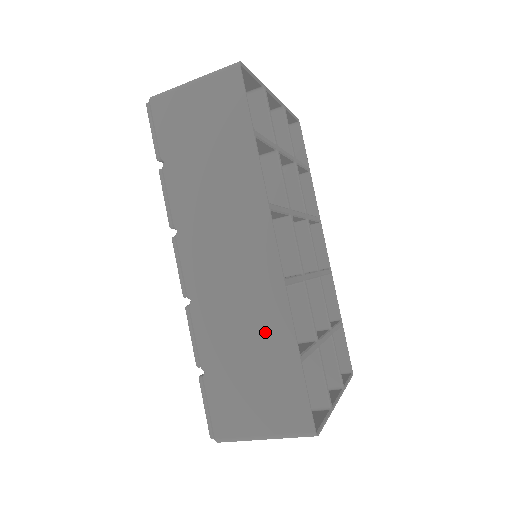
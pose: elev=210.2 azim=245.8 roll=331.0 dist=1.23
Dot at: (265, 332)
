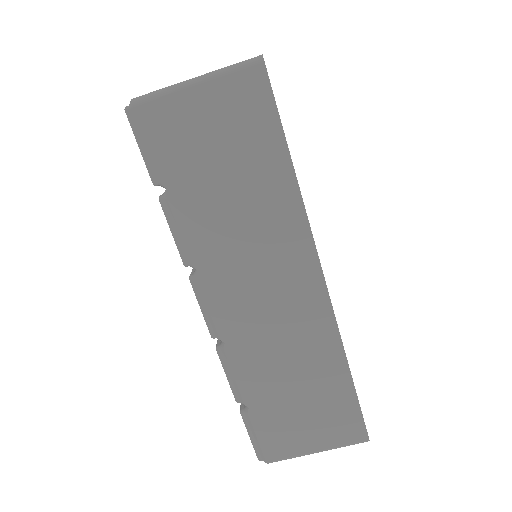
Dot at: (315, 363)
